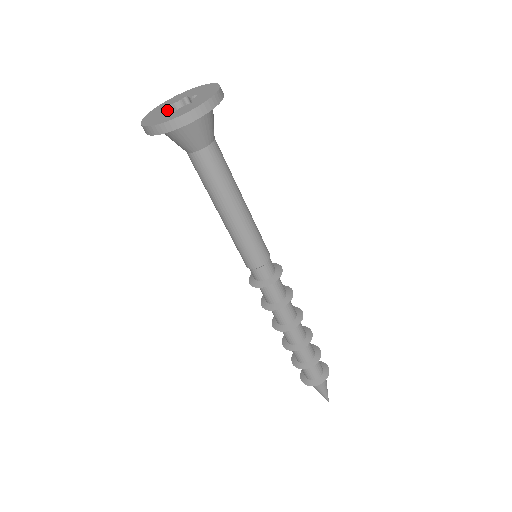
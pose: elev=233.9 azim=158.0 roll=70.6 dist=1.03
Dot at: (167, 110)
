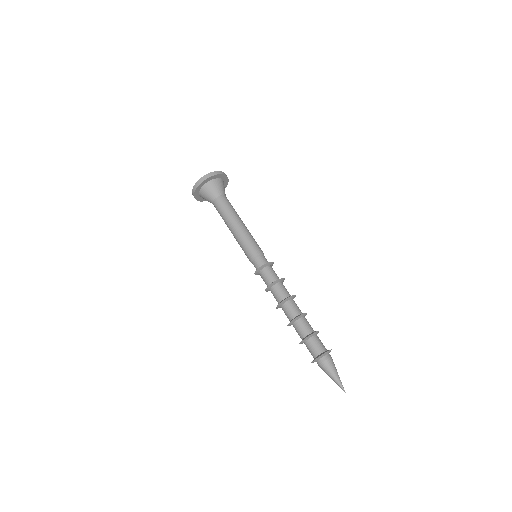
Dot at: occluded
